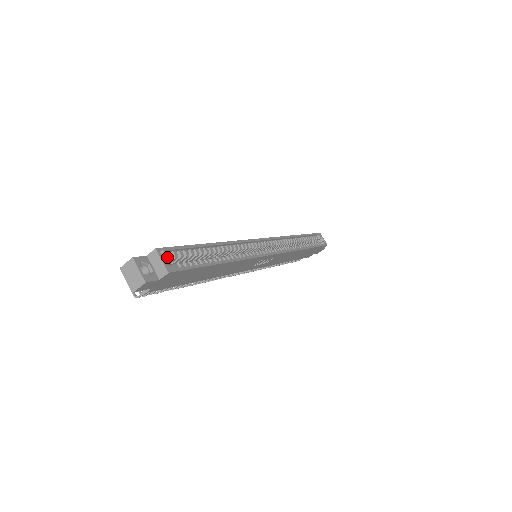
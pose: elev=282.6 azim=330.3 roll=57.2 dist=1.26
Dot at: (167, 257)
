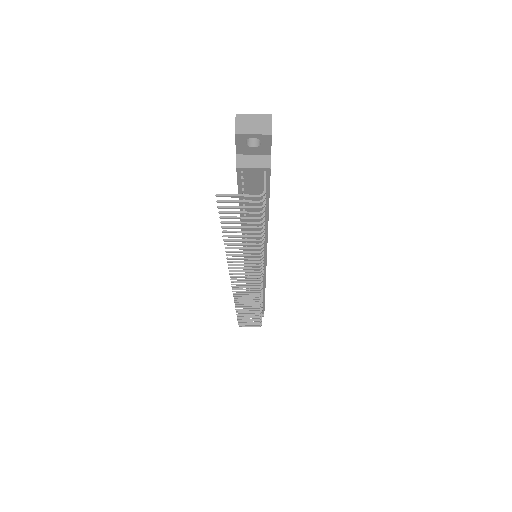
Dot at: occluded
